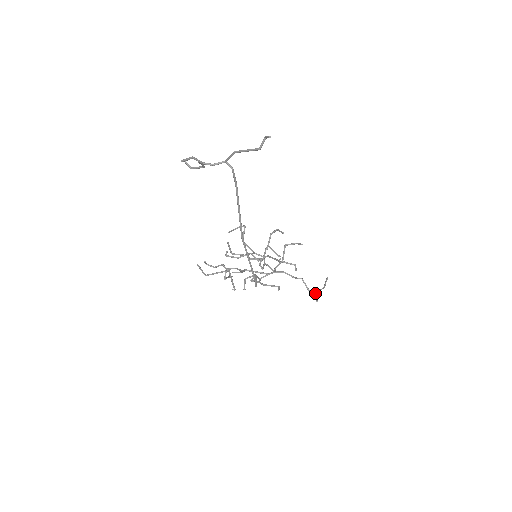
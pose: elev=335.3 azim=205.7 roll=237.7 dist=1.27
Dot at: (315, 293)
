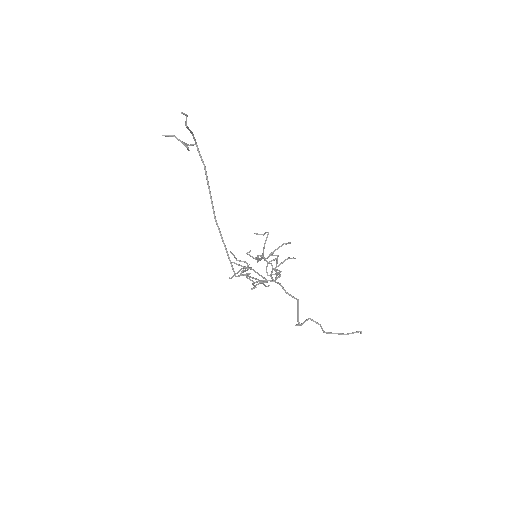
Dot at: (306, 320)
